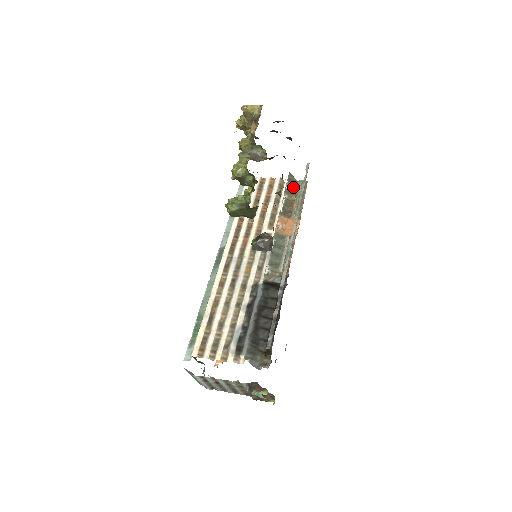
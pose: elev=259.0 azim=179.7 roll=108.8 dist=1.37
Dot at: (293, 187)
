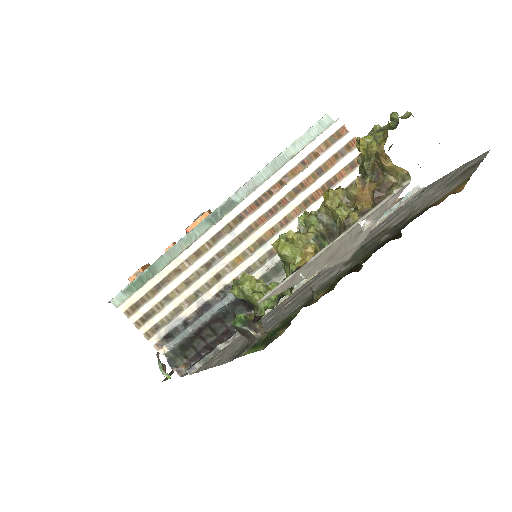
Dot at: occluded
